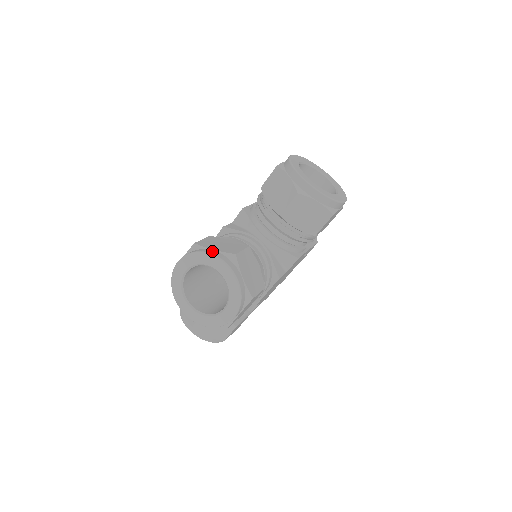
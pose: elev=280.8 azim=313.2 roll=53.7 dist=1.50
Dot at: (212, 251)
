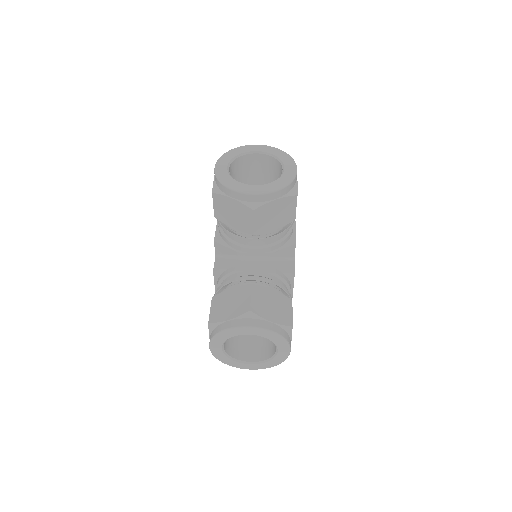
Dot at: occluded
